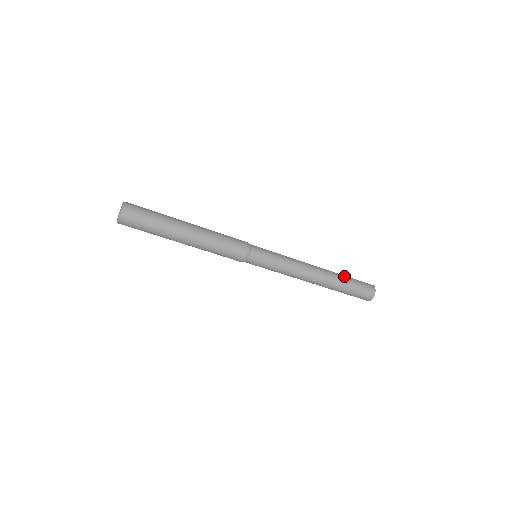
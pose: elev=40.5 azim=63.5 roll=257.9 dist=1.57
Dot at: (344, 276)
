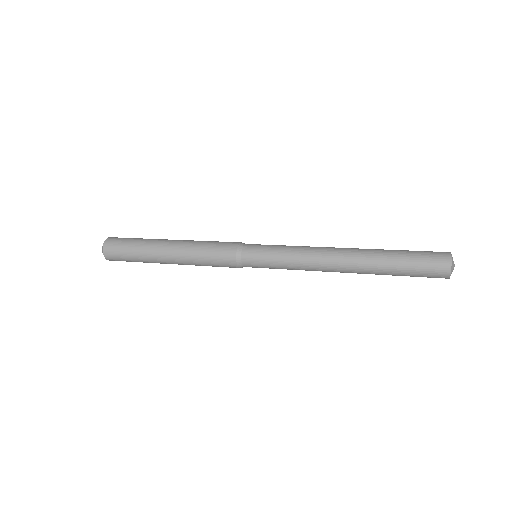
Dot at: (389, 255)
